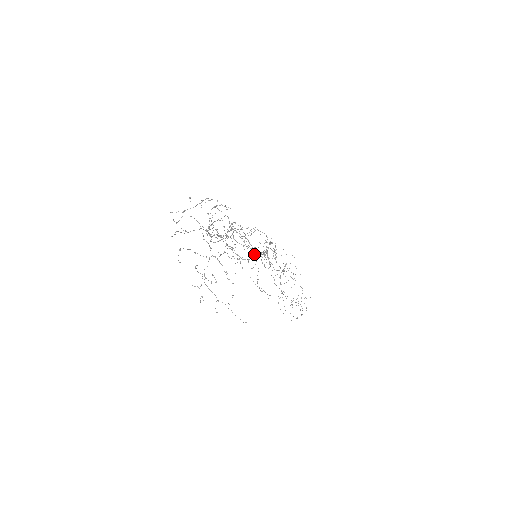
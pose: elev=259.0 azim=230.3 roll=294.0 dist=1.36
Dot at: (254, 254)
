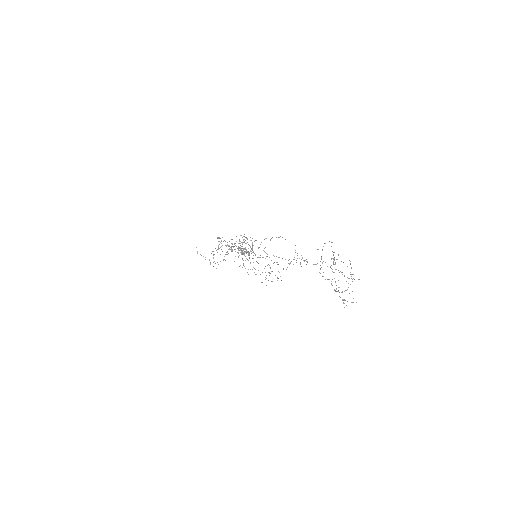
Dot at: (350, 261)
